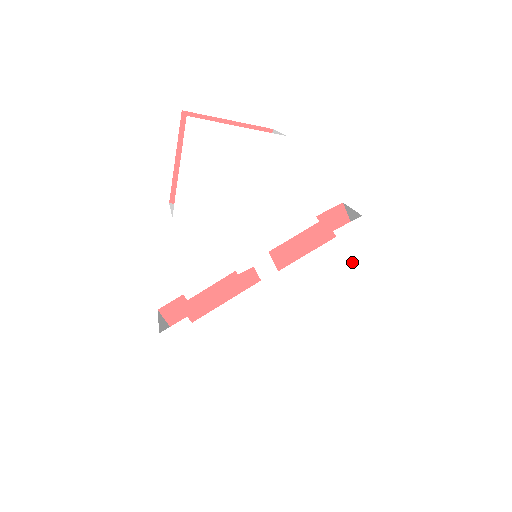
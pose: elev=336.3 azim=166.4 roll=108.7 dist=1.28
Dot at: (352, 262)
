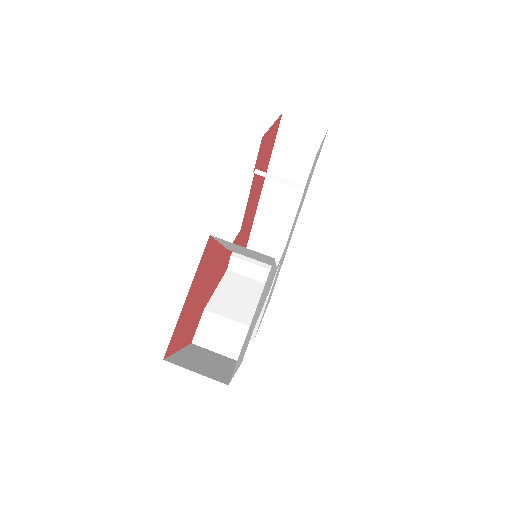
Dot at: occluded
